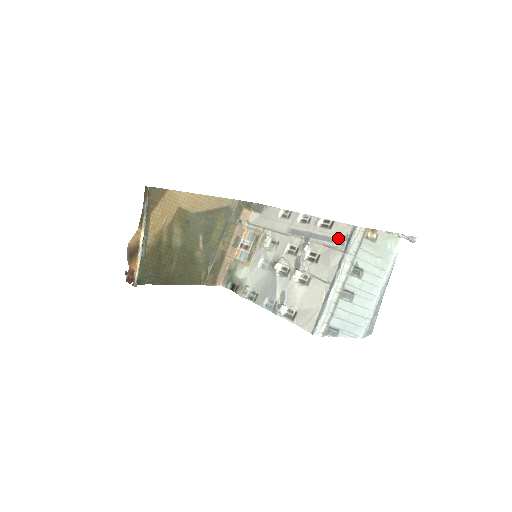
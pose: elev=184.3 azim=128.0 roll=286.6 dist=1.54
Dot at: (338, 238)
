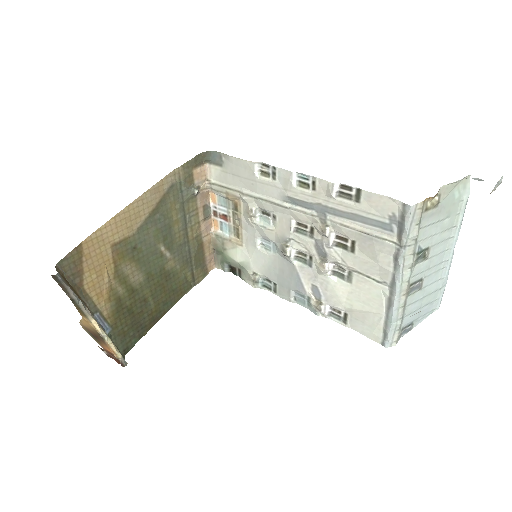
Dot at: (378, 219)
